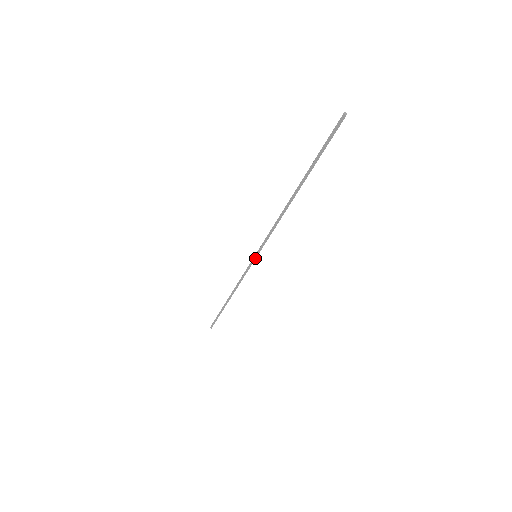
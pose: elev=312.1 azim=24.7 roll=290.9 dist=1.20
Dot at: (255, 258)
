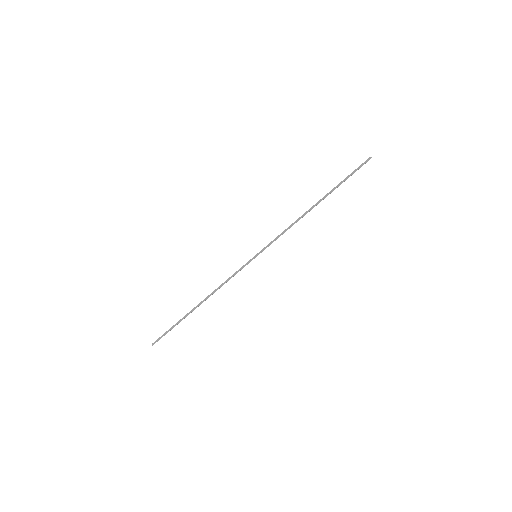
Dot at: (255, 257)
